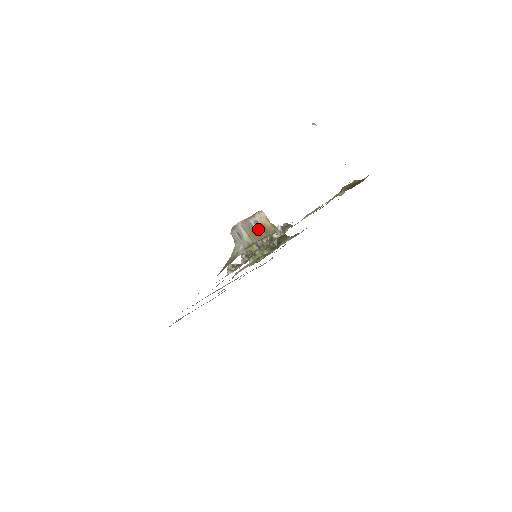
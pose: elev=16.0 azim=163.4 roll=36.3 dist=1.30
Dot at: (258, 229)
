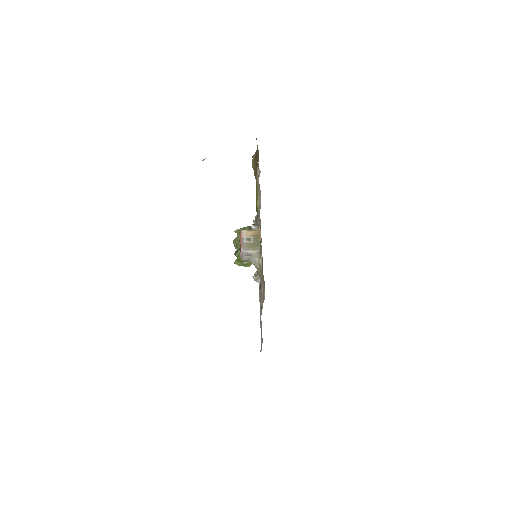
Dot at: (253, 241)
